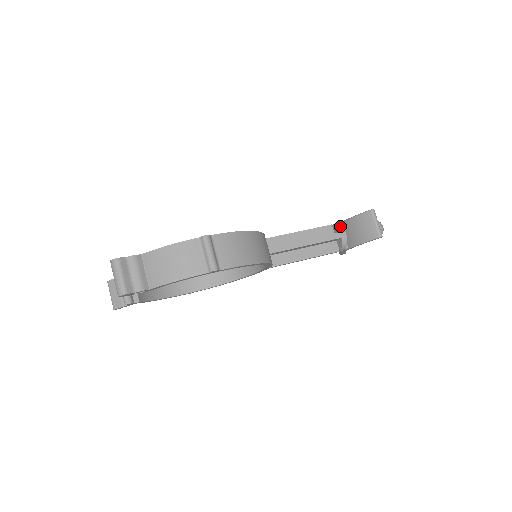
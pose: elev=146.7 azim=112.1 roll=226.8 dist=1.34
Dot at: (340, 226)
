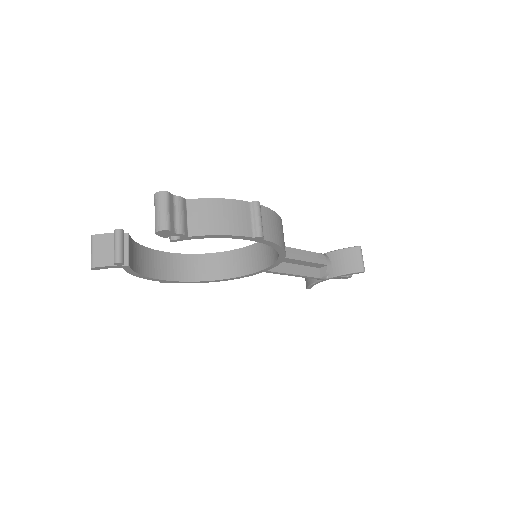
Dot at: (326, 255)
